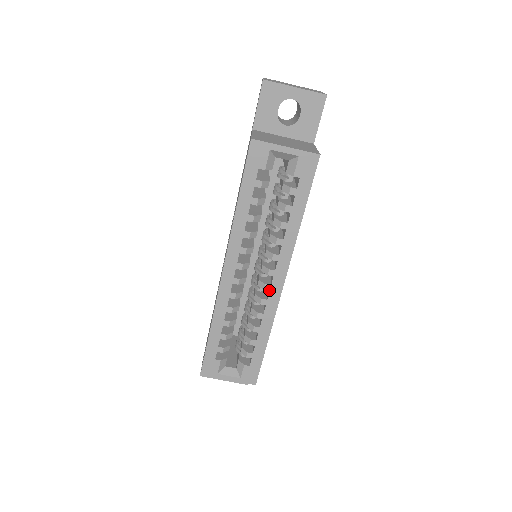
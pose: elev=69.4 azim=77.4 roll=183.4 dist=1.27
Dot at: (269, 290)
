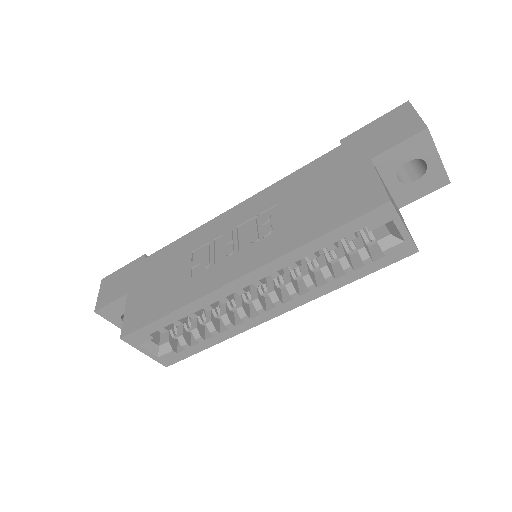
Dot at: (261, 313)
